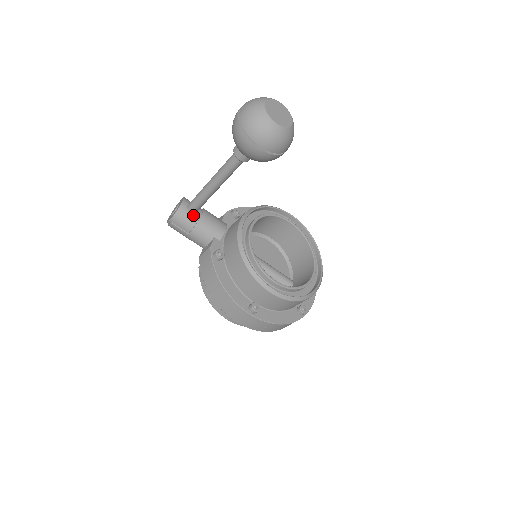
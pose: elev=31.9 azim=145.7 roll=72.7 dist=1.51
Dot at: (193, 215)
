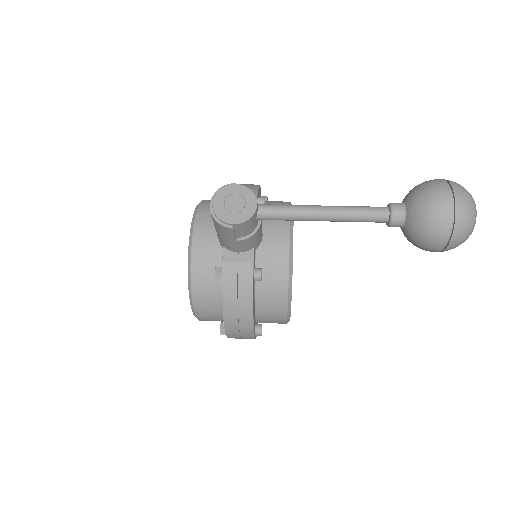
Dot at: (256, 222)
